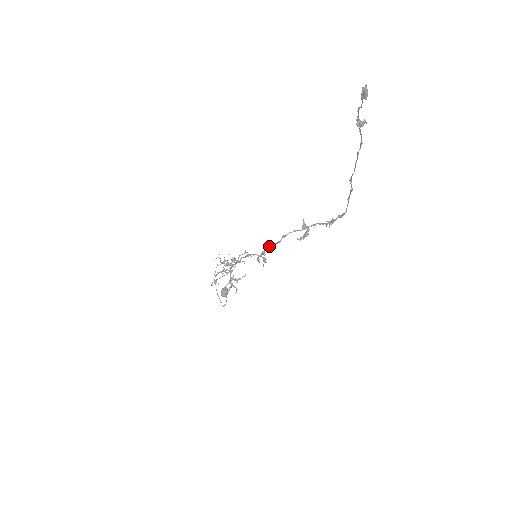
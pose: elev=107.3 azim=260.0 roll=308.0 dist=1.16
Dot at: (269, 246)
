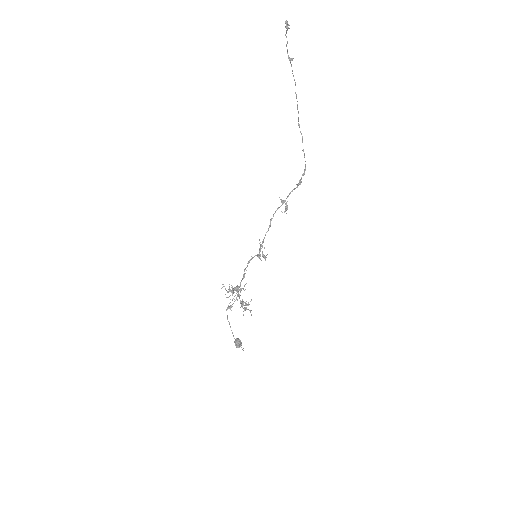
Dot at: (263, 239)
